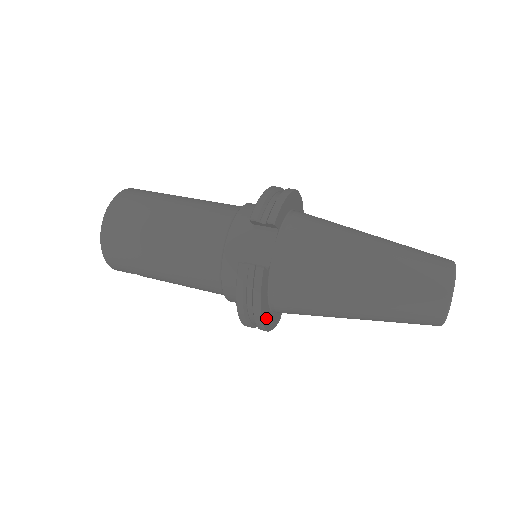
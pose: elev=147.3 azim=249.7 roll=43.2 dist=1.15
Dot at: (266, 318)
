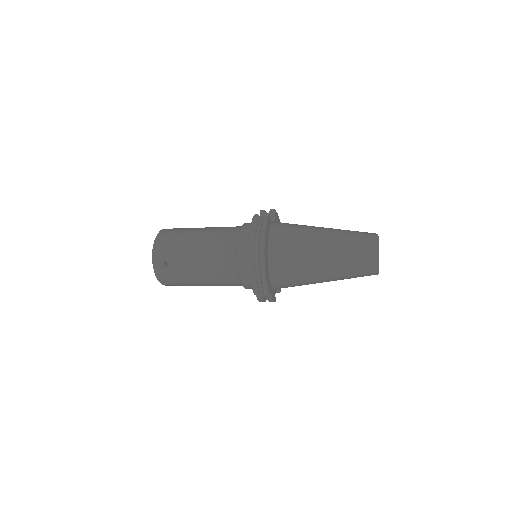
Dot at: (266, 255)
